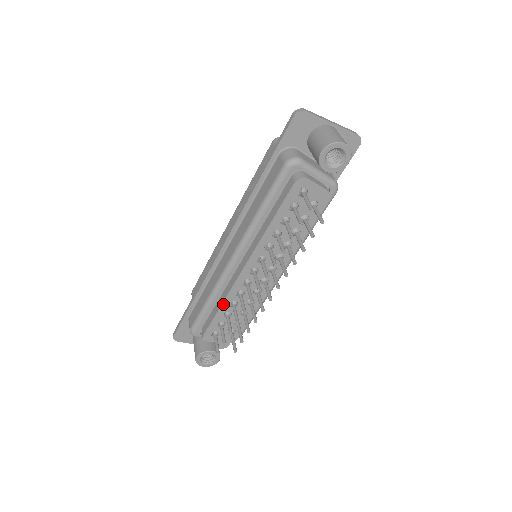
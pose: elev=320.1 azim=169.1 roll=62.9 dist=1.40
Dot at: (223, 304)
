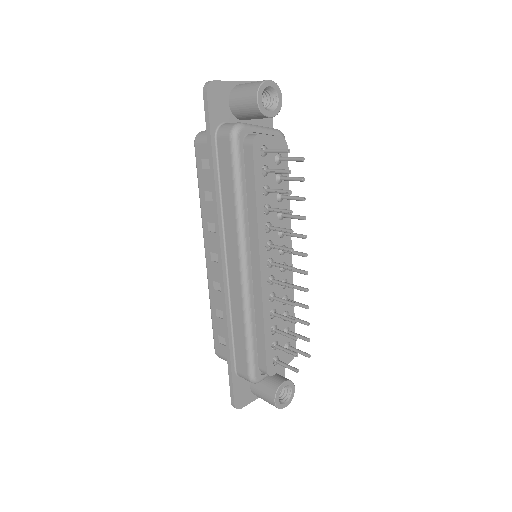
Dot at: (264, 321)
